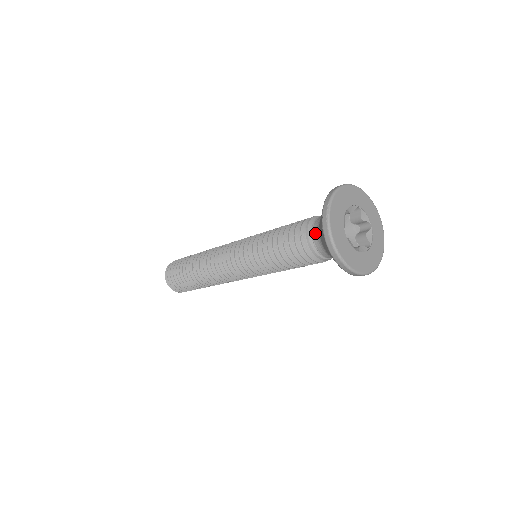
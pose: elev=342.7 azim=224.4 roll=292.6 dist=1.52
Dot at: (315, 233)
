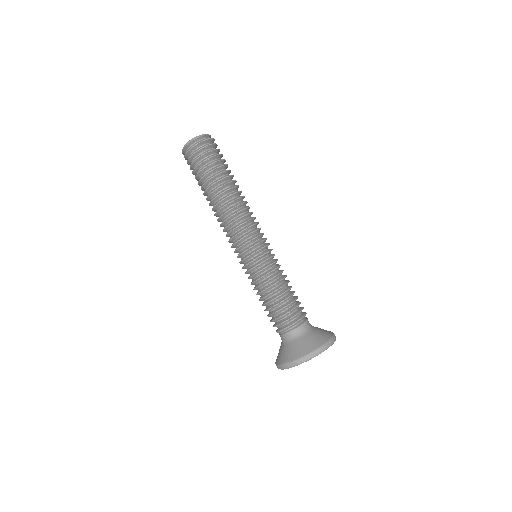
Dot at: (283, 337)
